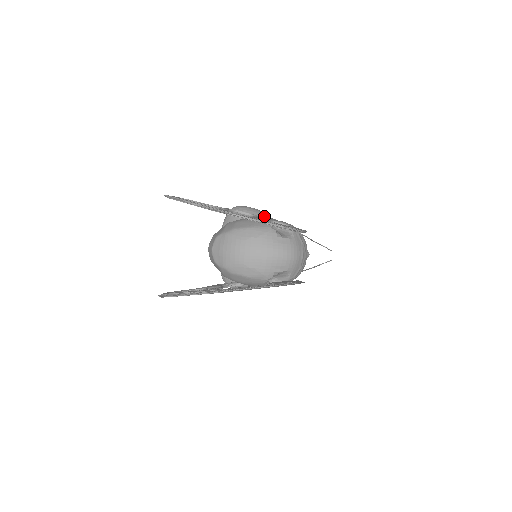
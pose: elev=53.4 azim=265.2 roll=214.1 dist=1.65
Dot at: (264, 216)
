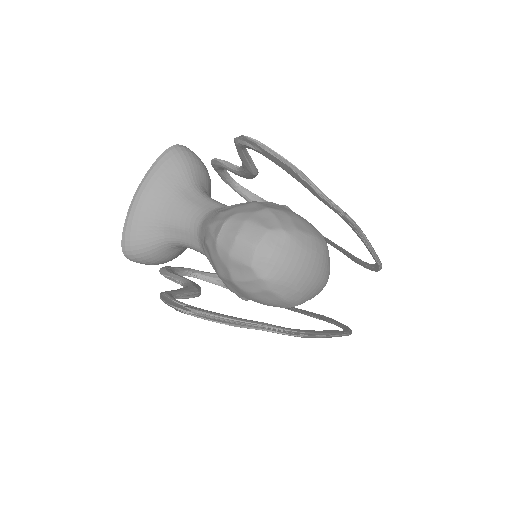
Dot at: occluded
